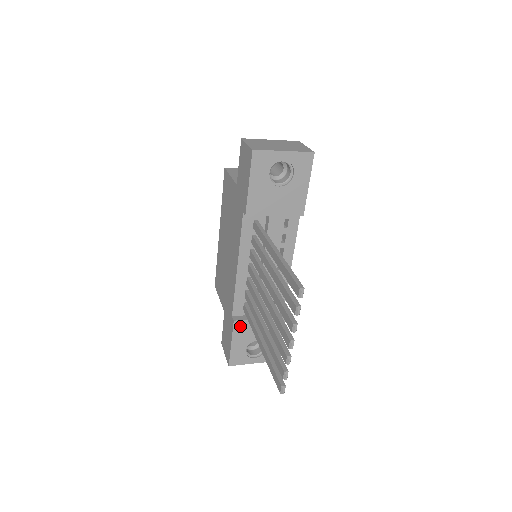
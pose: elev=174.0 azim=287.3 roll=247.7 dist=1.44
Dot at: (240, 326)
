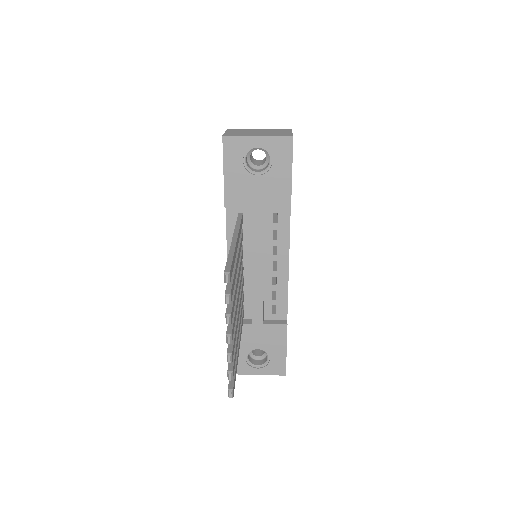
Dot at: occluded
